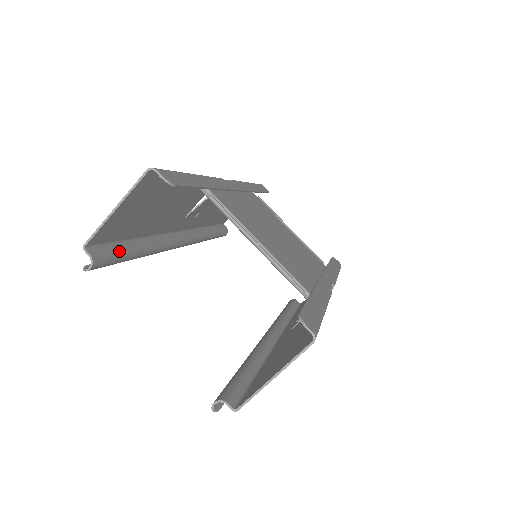
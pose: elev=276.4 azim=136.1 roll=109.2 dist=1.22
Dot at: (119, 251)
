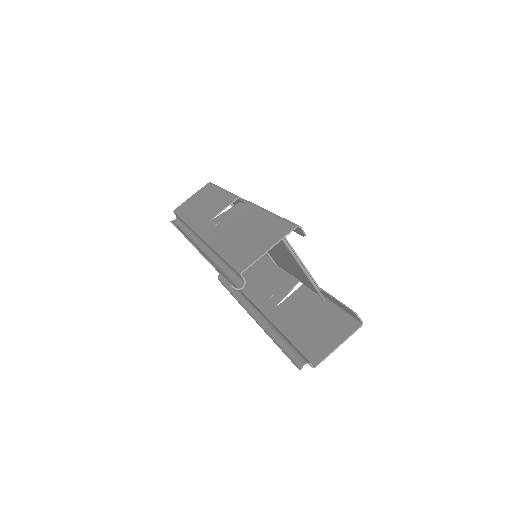
Dot at: occluded
